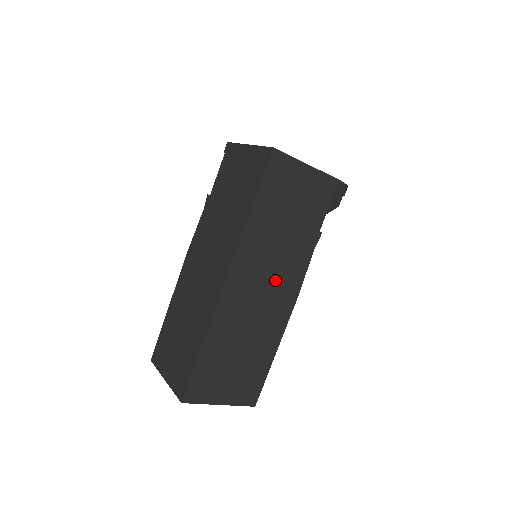
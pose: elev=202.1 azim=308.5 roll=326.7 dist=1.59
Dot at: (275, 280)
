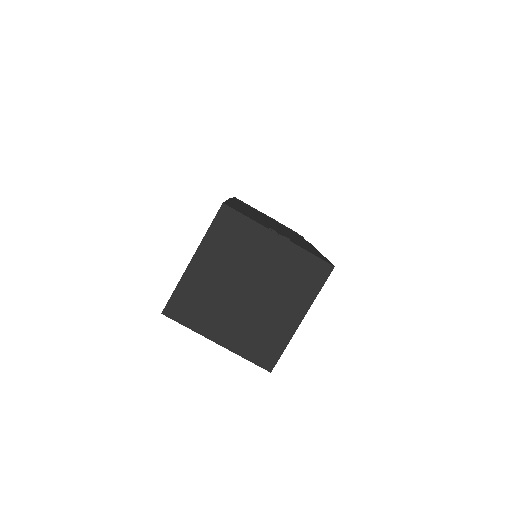
Dot at: occluded
